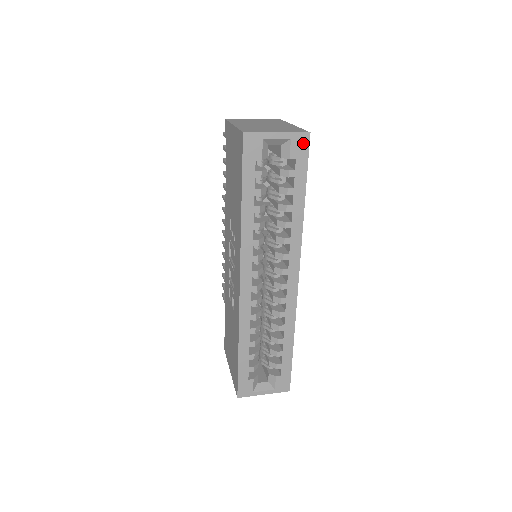
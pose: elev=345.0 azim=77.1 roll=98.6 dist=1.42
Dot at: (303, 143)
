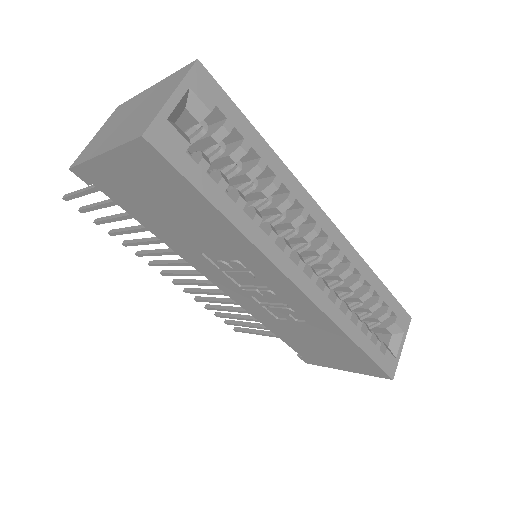
Dot at: (204, 79)
